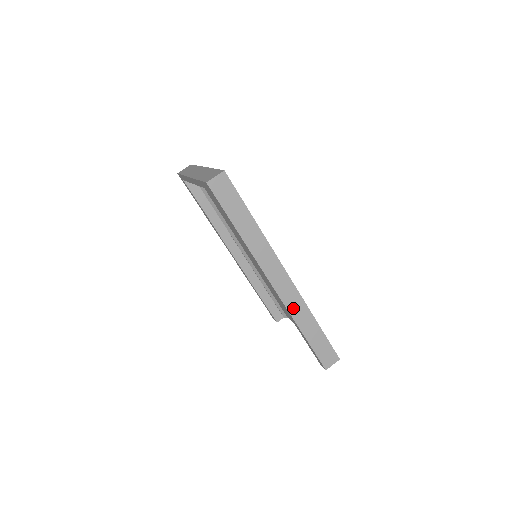
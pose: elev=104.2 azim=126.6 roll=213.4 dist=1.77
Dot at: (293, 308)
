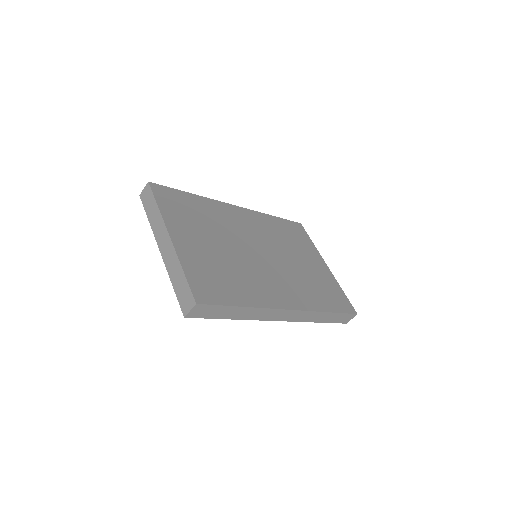
Dot at: (305, 319)
